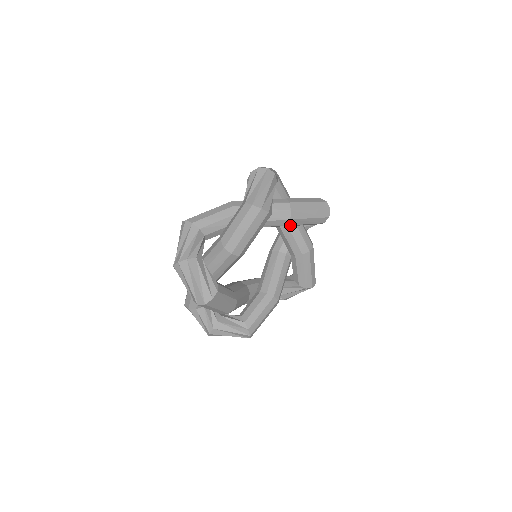
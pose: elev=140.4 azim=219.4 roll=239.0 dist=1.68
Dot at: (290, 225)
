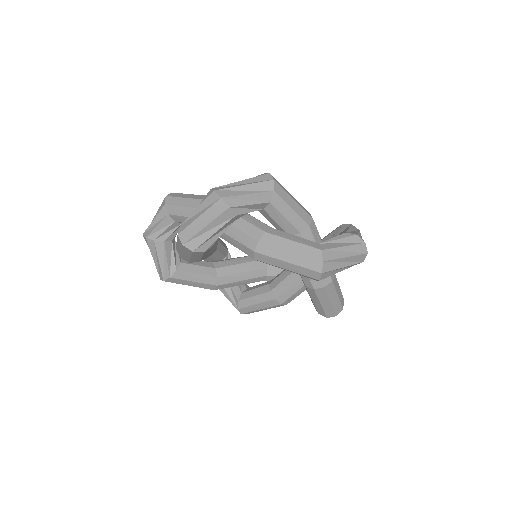
Dot at: occluded
